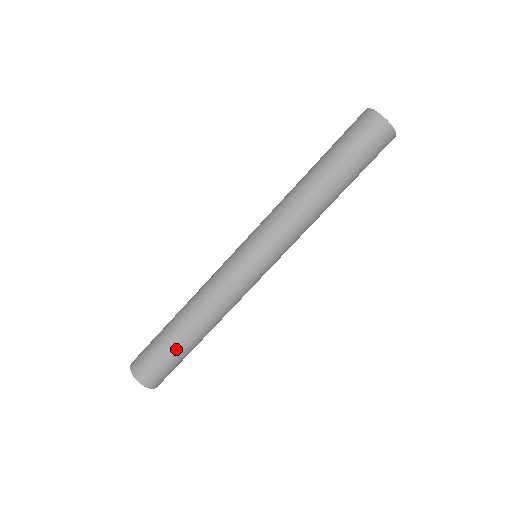
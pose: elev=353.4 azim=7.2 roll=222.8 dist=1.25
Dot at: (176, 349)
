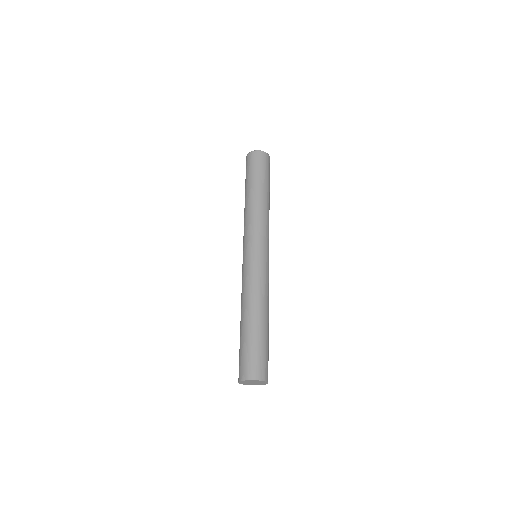
Dot at: (266, 339)
